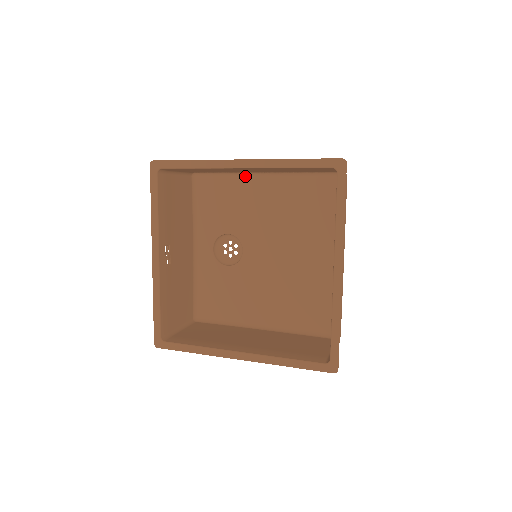
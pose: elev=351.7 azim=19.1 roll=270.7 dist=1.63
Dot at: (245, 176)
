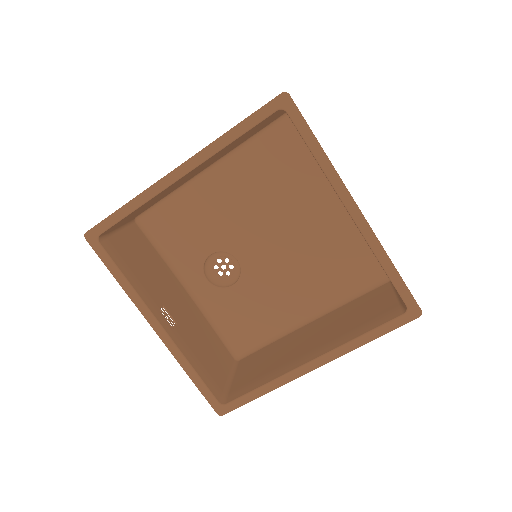
Dot at: (189, 185)
